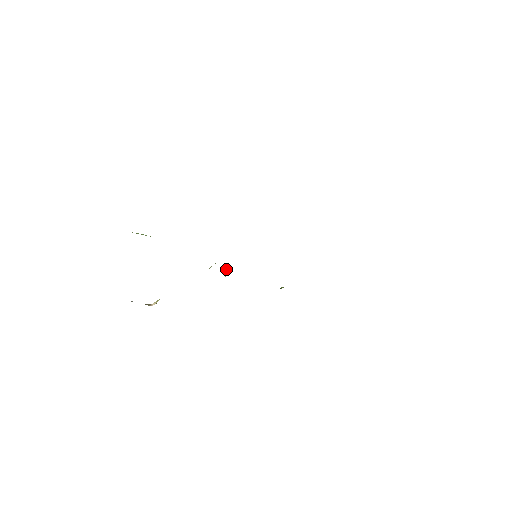
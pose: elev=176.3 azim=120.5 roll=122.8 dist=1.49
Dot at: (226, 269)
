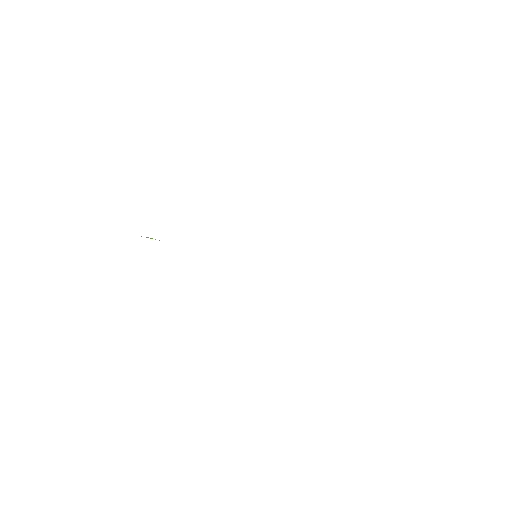
Dot at: occluded
